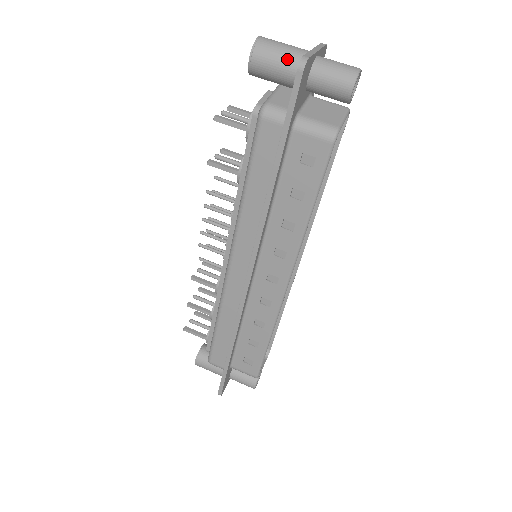
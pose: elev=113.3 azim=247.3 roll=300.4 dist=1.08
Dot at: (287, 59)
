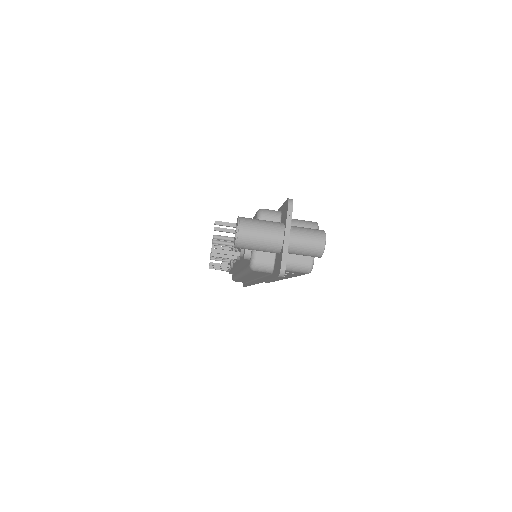
Dot at: (266, 248)
